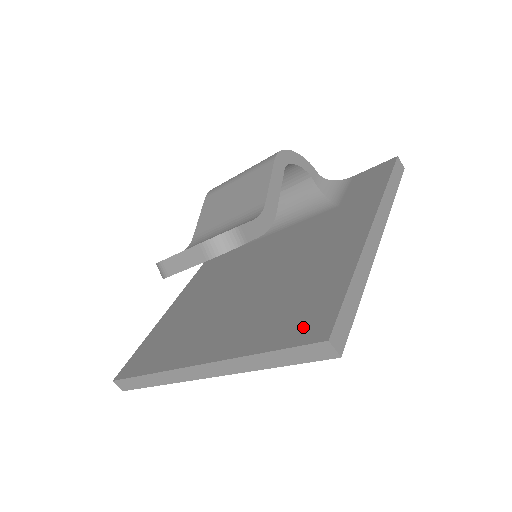
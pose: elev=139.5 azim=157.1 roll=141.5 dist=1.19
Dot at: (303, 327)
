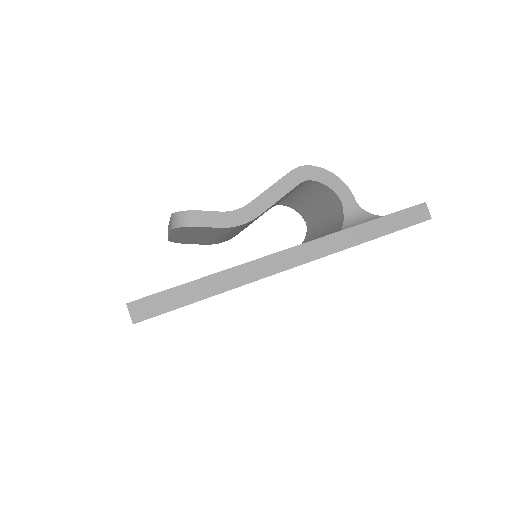
Dot at: occluded
